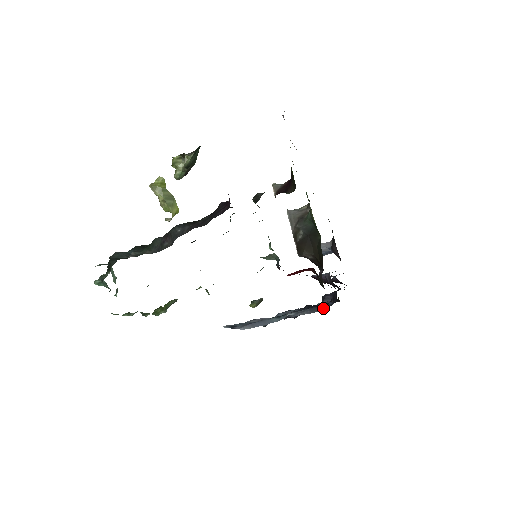
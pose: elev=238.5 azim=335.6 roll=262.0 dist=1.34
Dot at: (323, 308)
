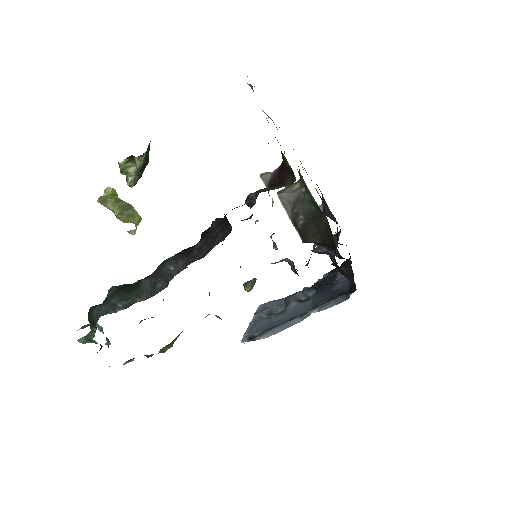
Dot at: (349, 297)
